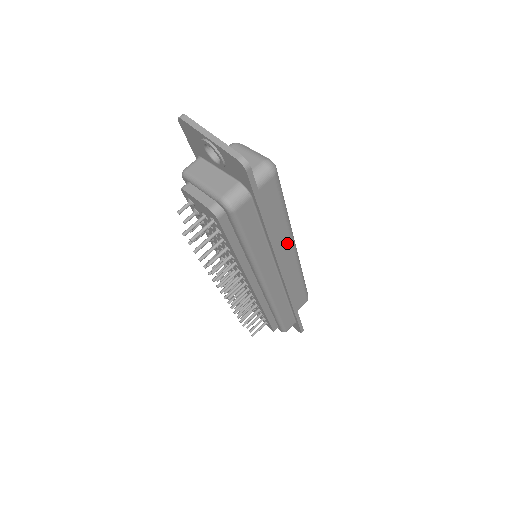
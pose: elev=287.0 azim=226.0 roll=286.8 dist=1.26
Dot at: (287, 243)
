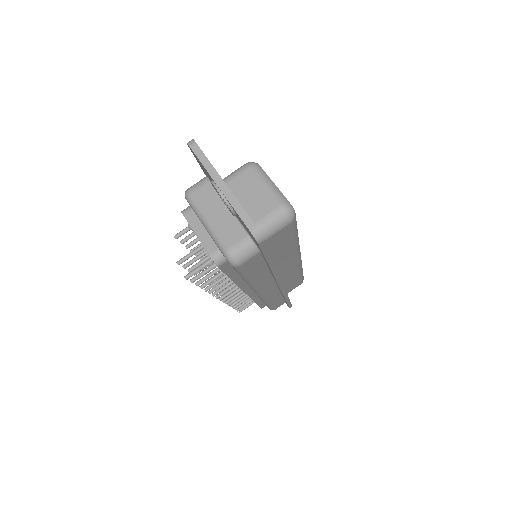
Dot at: (292, 259)
